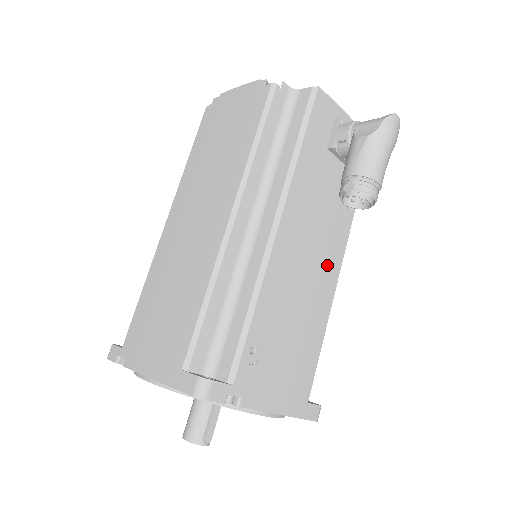
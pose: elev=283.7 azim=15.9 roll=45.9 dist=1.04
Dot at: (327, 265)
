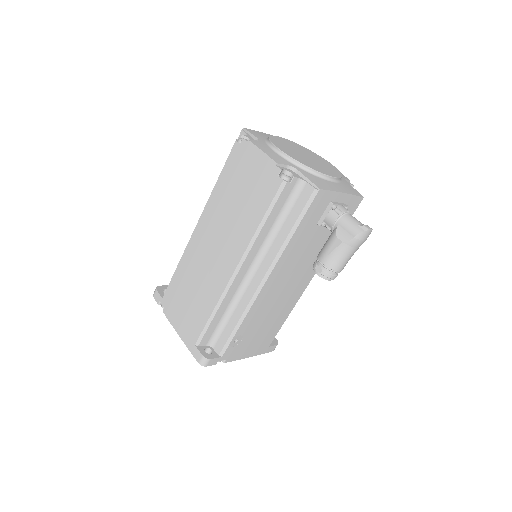
Dot at: (299, 285)
